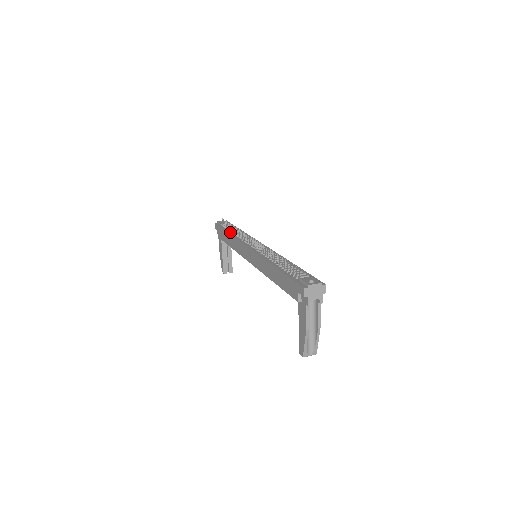
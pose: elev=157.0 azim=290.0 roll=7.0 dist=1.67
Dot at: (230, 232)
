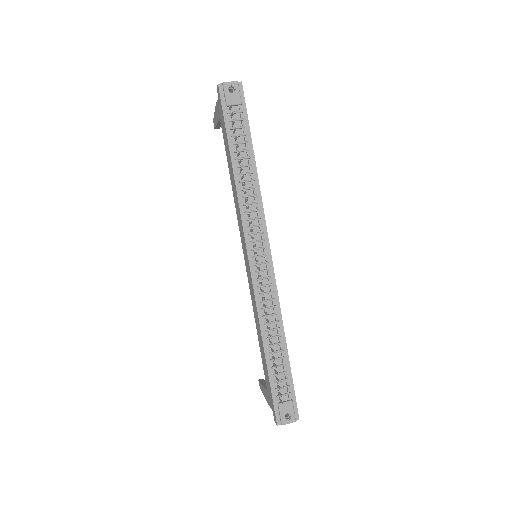
Dot at: (236, 164)
